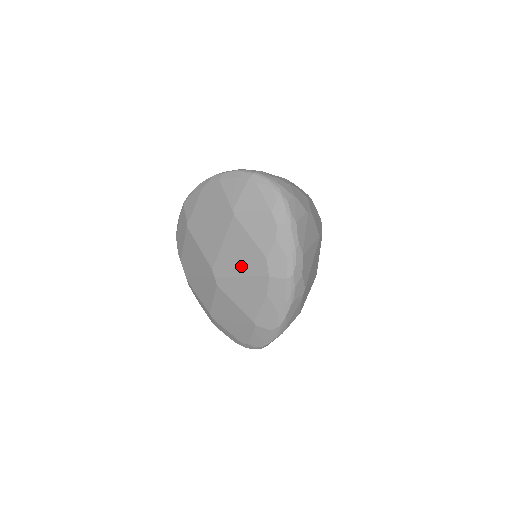
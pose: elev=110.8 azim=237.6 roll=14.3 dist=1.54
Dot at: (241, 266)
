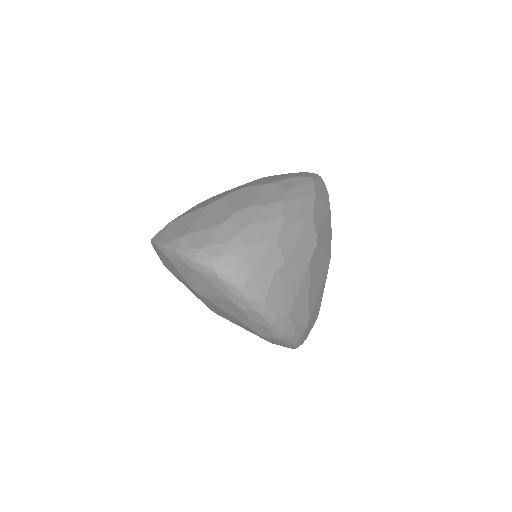
Dot at: (232, 320)
